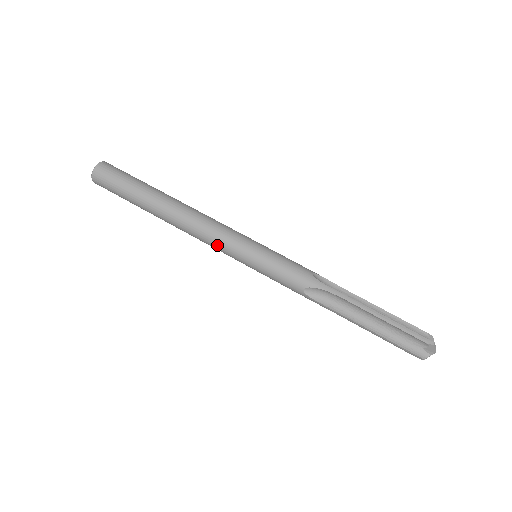
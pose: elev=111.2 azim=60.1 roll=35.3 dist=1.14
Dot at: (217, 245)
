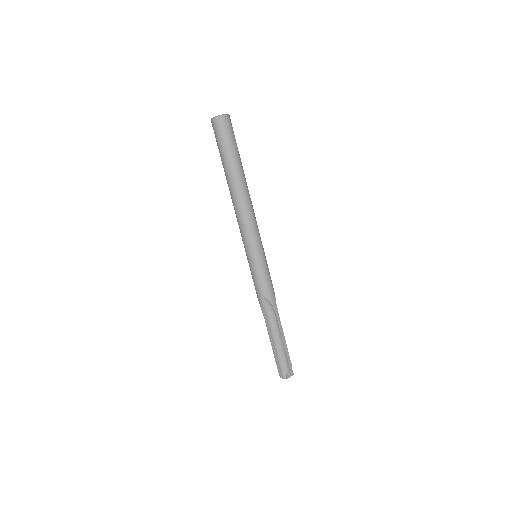
Dot at: occluded
